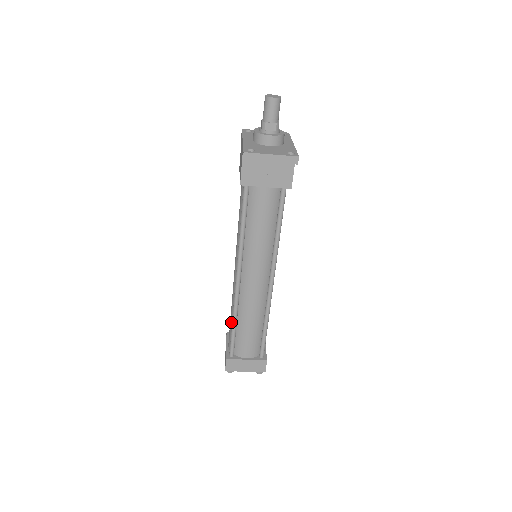
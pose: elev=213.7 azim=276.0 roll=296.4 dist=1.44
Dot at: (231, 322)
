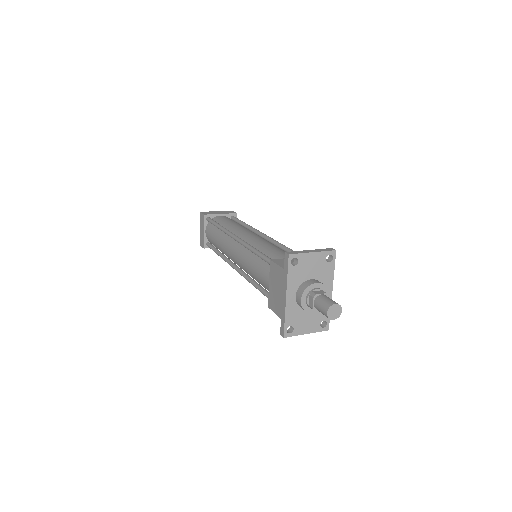
Dot at: (215, 244)
